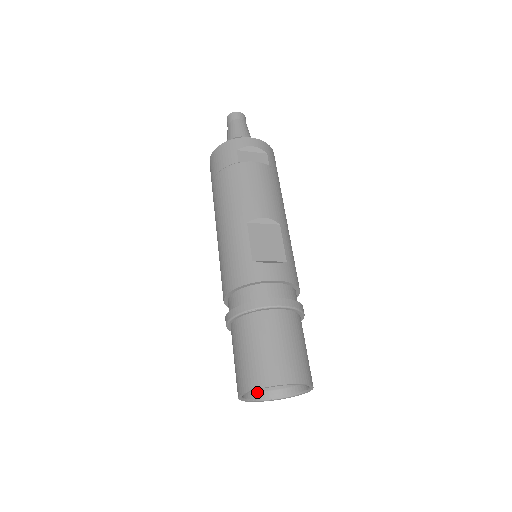
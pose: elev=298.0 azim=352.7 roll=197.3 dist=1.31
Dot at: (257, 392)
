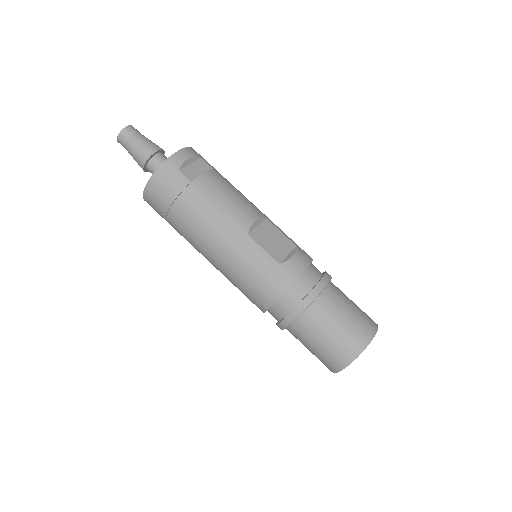
Dot at: occluded
